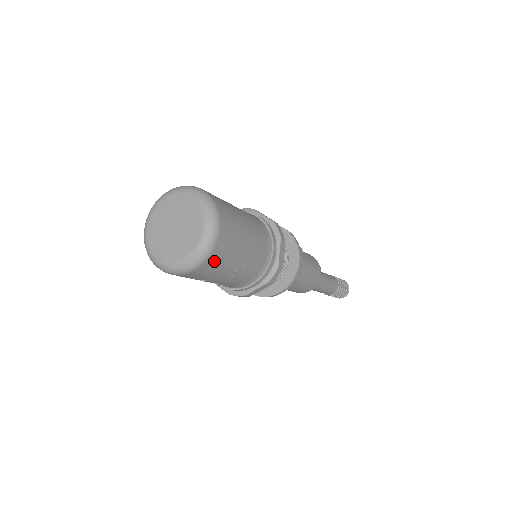
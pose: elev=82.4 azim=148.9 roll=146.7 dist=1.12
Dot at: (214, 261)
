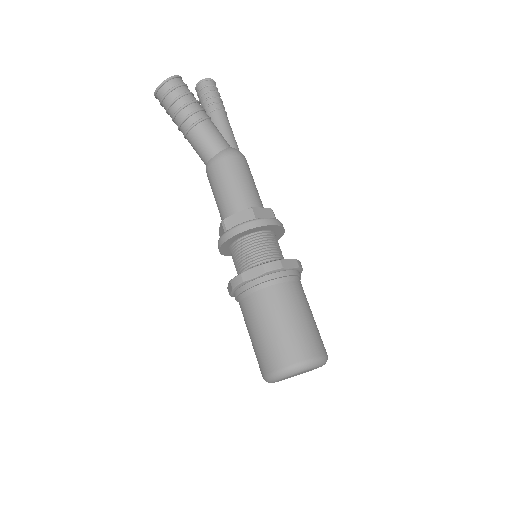
Dot at: occluded
